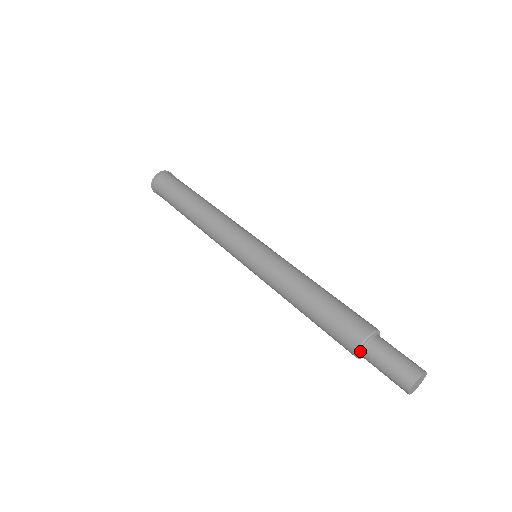
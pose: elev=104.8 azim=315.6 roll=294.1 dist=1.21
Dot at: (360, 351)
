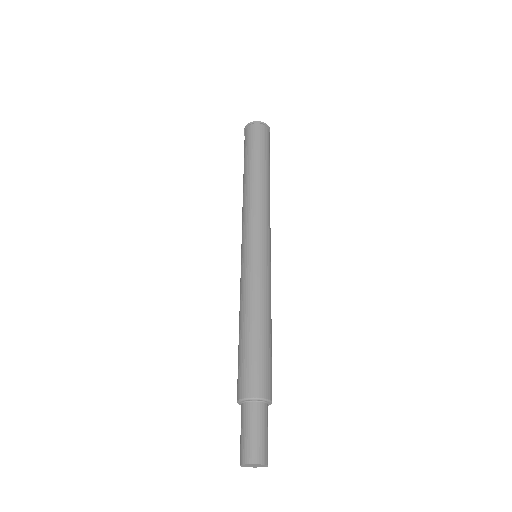
Dot at: (242, 401)
